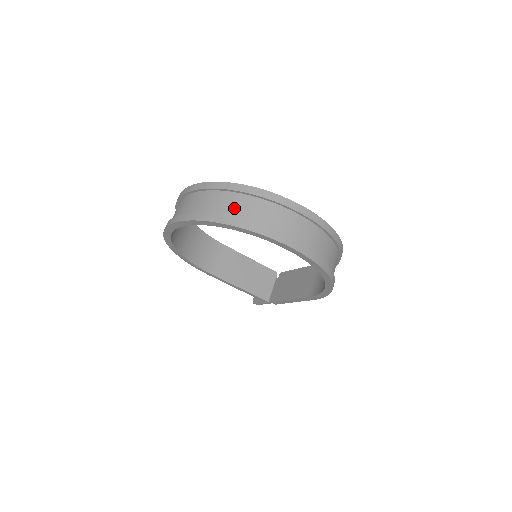
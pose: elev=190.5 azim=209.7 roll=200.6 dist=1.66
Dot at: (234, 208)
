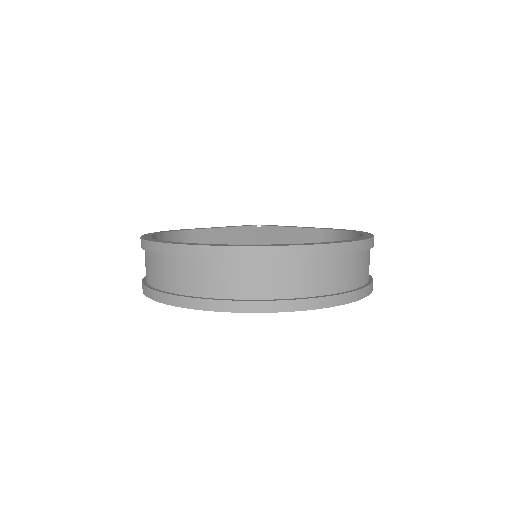
Dot at: (265, 283)
